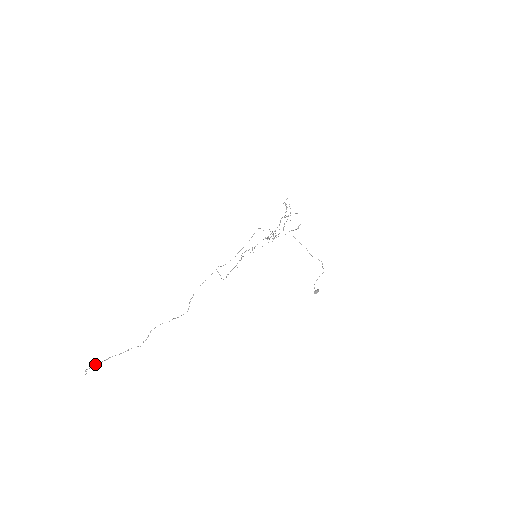
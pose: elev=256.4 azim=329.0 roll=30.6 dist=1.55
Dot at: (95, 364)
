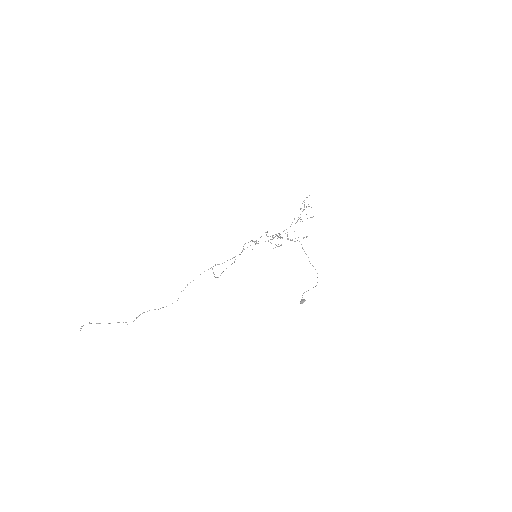
Dot at: (89, 323)
